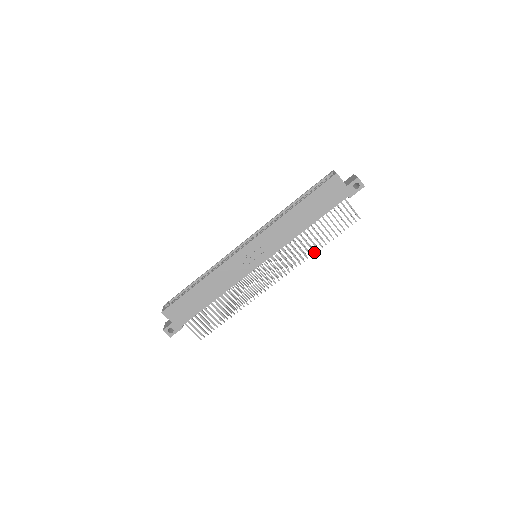
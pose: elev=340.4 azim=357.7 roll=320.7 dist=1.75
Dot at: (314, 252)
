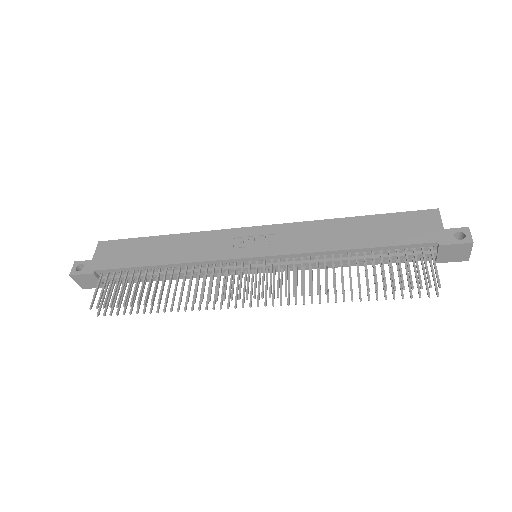
Dot at: (334, 290)
